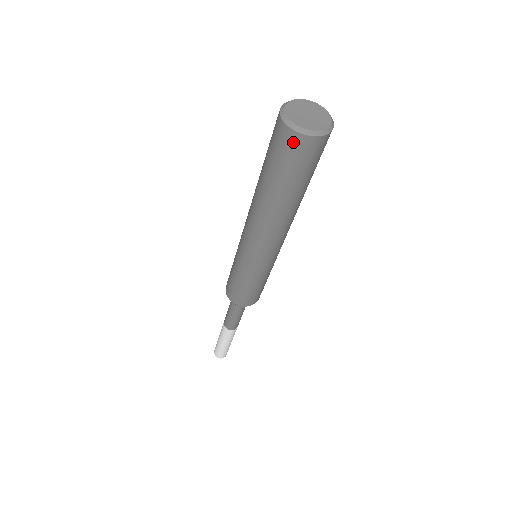
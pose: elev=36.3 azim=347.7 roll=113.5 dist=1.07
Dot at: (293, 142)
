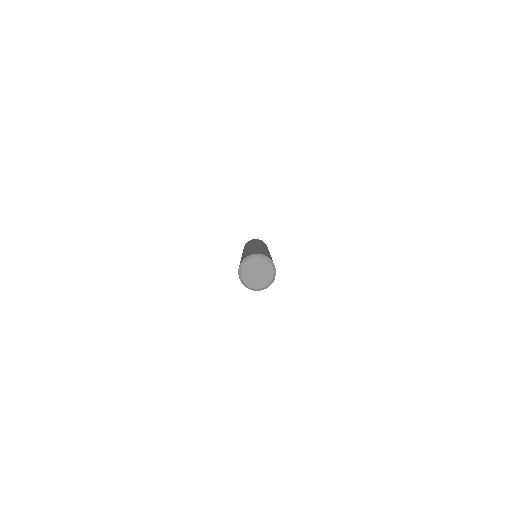
Dot at: occluded
